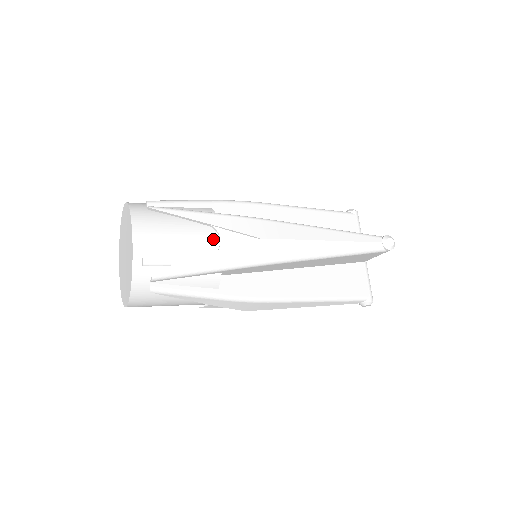
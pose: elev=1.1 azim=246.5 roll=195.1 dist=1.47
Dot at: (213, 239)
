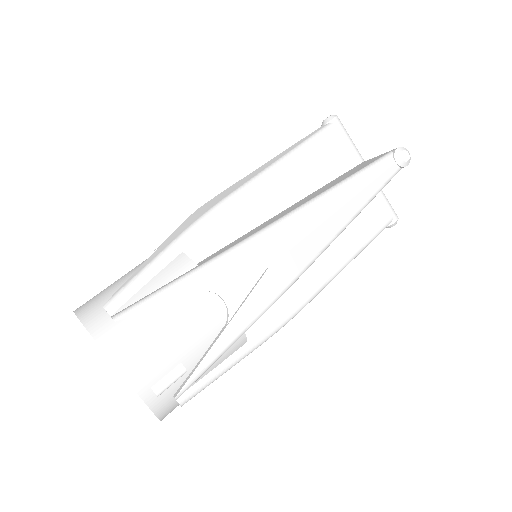
Dot at: (214, 305)
